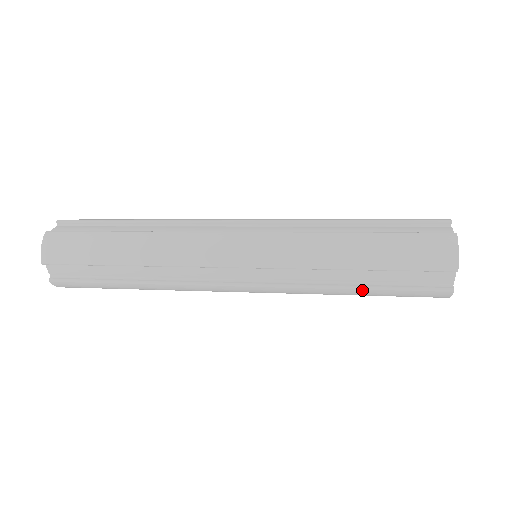
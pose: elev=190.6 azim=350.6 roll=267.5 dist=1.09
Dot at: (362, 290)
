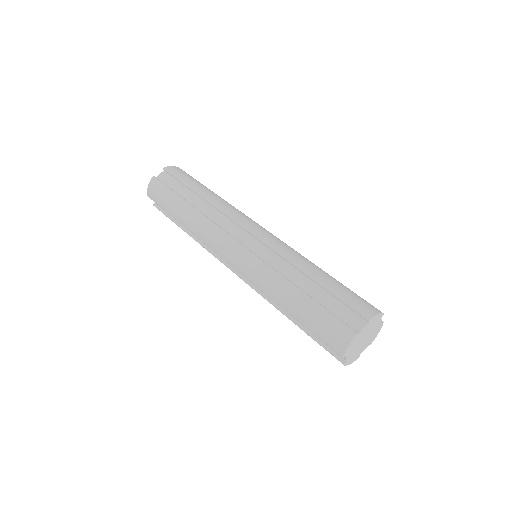
Dot at: (295, 323)
